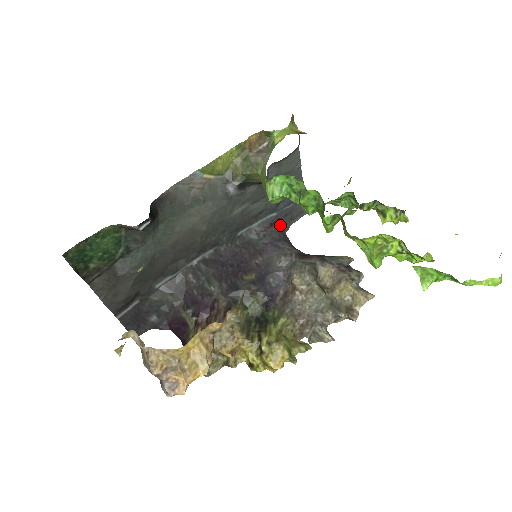
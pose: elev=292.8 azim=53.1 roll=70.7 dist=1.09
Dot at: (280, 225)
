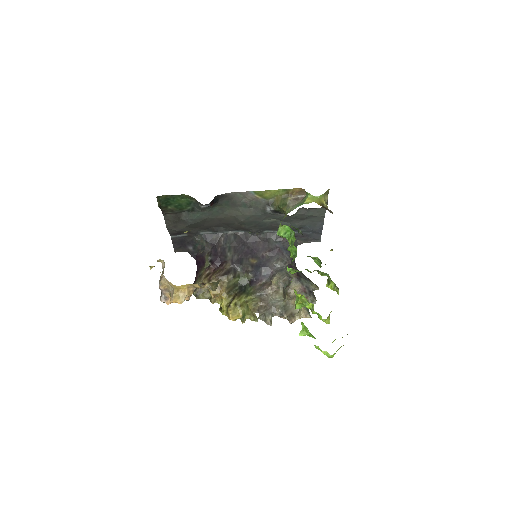
Dot at: (296, 239)
